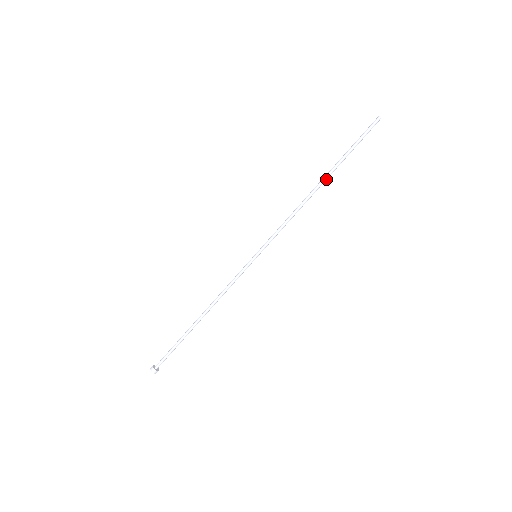
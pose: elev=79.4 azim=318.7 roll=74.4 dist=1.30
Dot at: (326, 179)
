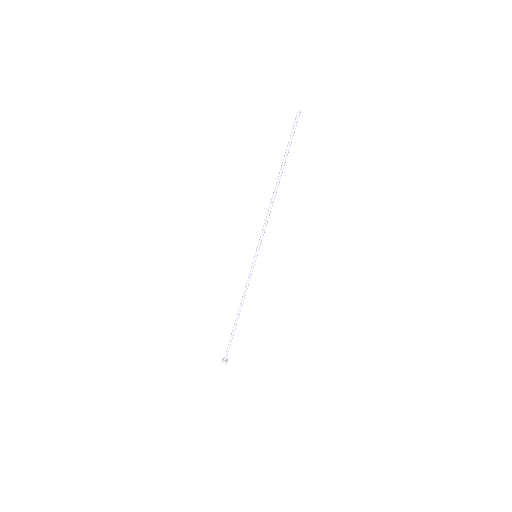
Dot at: (280, 177)
